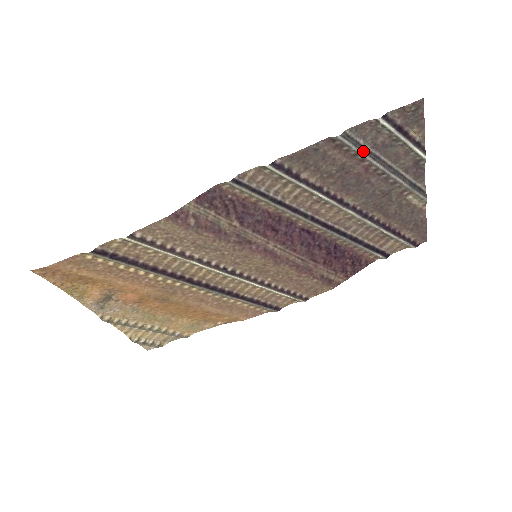
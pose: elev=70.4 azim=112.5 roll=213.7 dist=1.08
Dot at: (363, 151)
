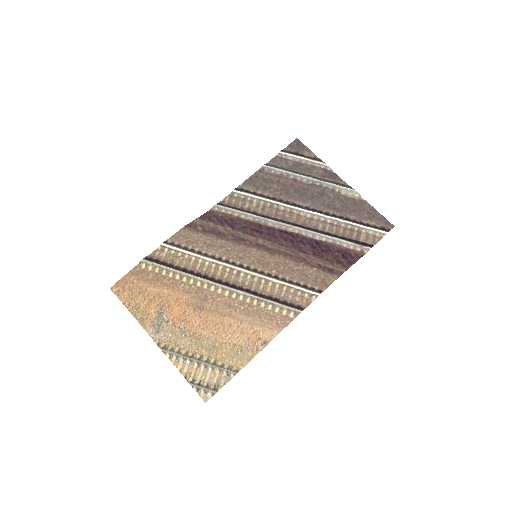
Dot at: (284, 170)
